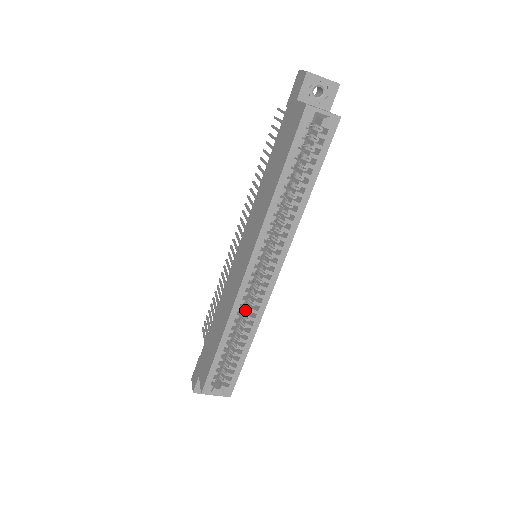
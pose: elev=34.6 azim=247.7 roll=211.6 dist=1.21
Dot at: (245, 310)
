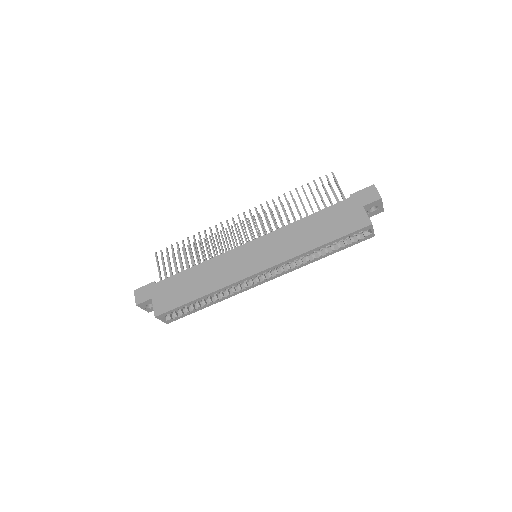
Dot at: occluded
